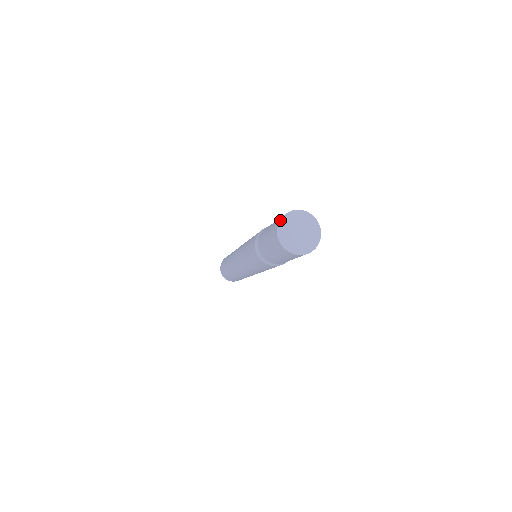
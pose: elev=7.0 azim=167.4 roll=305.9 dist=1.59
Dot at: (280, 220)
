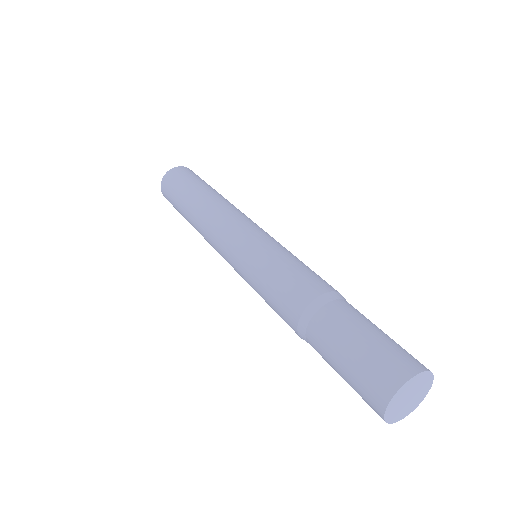
Dot at: (389, 404)
